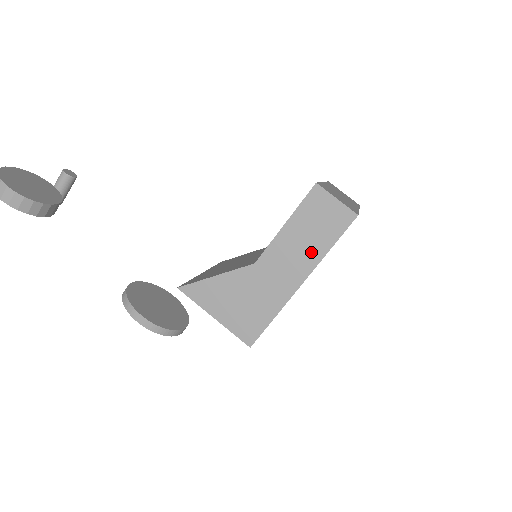
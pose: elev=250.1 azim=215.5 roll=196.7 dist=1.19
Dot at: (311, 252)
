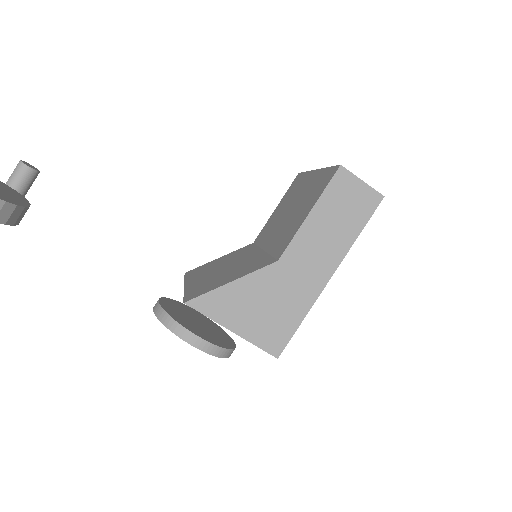
Dot at: (339, 241)
